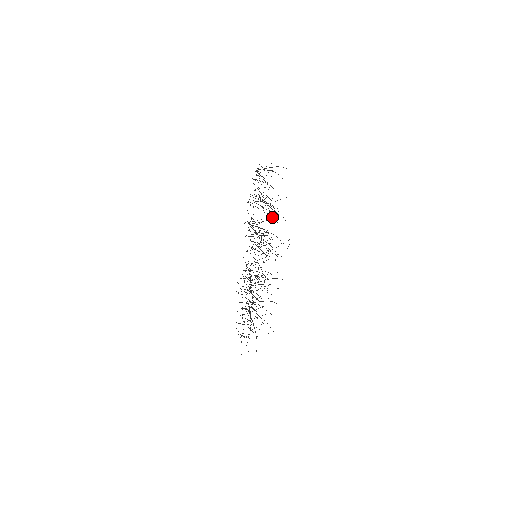
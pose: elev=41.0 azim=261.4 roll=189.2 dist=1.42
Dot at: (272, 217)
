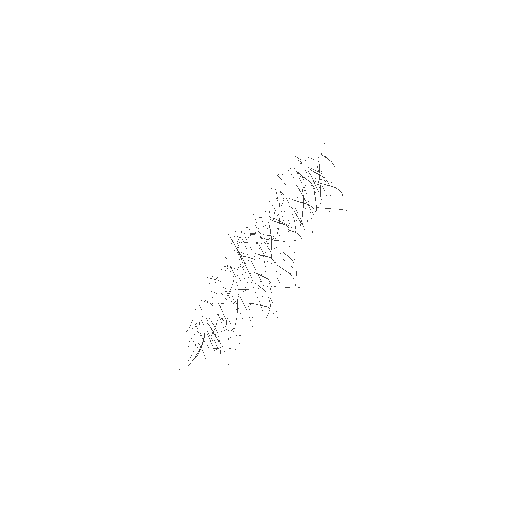
Dot at: occluded
